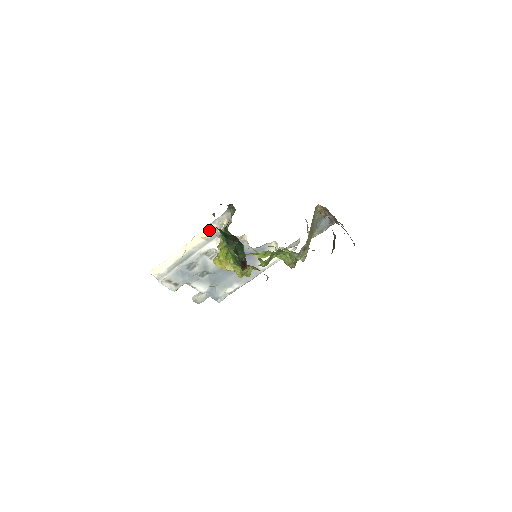
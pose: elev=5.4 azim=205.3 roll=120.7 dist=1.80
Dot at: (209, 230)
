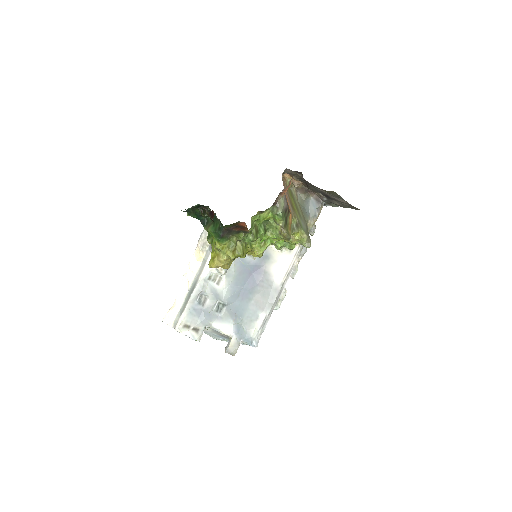
Dot at: (200, 247)
